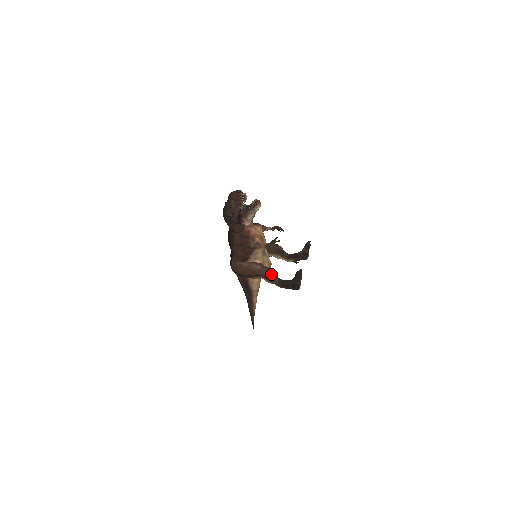
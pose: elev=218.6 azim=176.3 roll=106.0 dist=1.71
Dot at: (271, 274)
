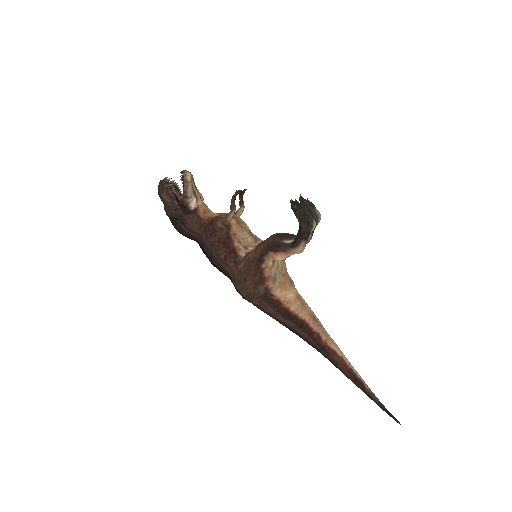
Dot at: (271, 241)
